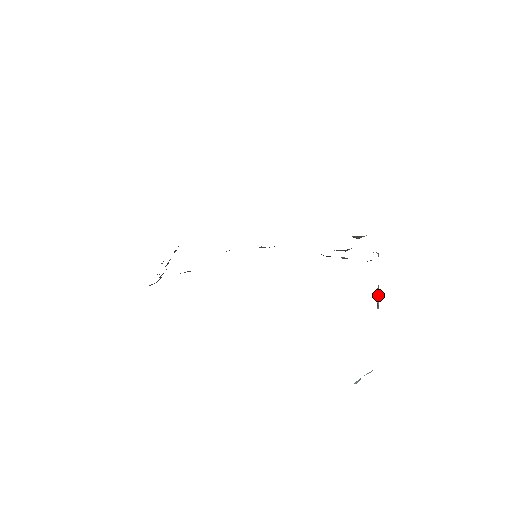
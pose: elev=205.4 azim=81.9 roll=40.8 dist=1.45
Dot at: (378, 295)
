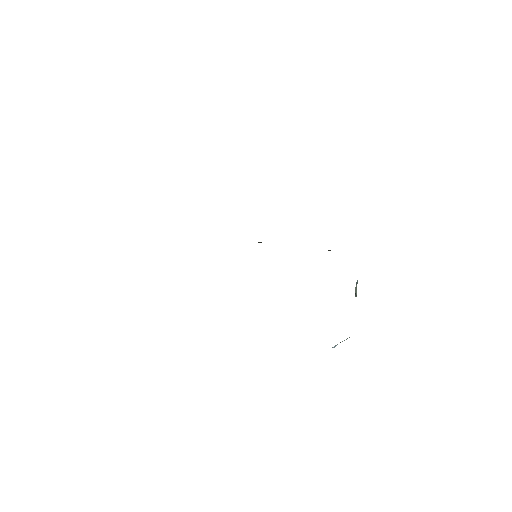
Dot at: (356, 288)
